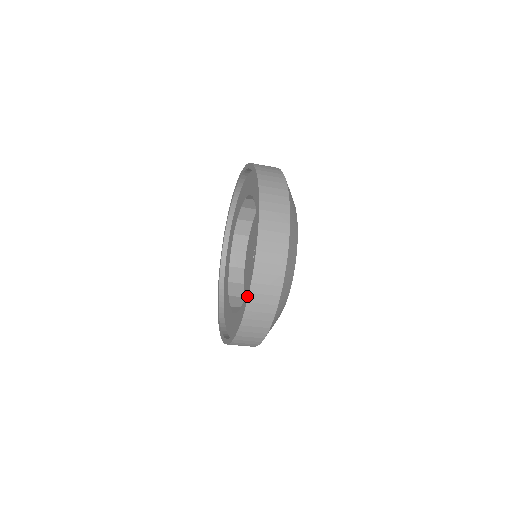
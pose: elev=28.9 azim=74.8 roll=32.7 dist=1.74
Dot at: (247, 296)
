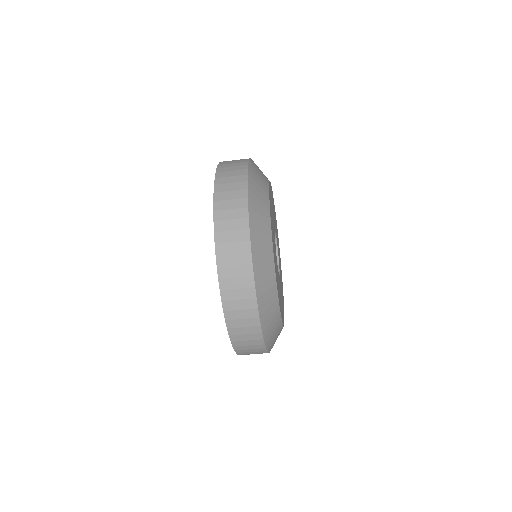
Dot at: (231, 342)
